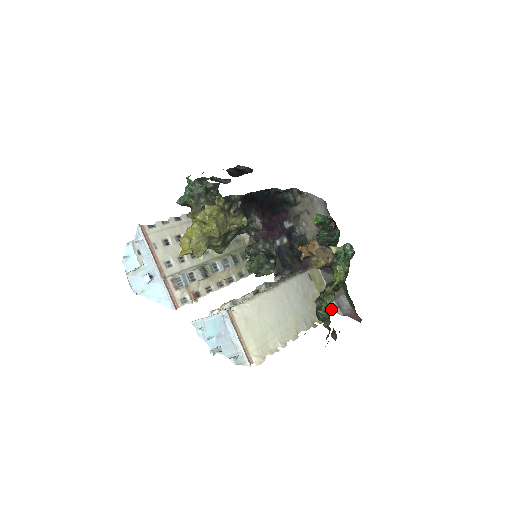
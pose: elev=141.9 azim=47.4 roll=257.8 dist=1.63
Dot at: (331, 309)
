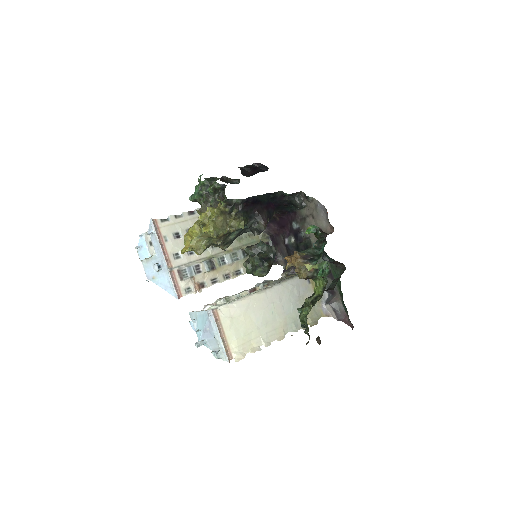
Dot at: (327, 312)
